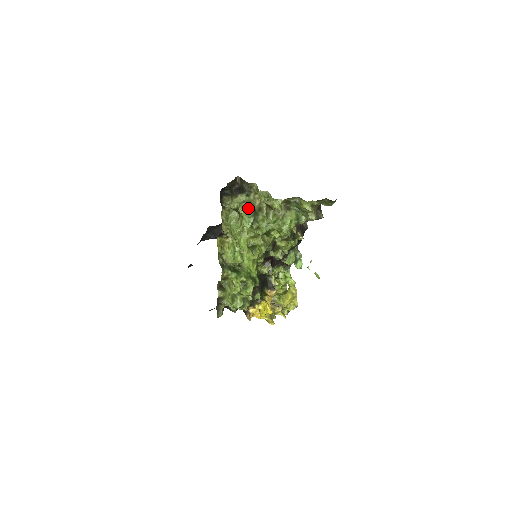
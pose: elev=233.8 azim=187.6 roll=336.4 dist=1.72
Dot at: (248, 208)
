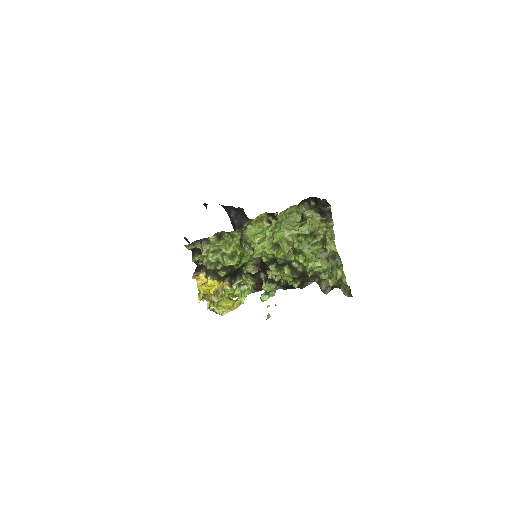
Dot at: (314, 225)
